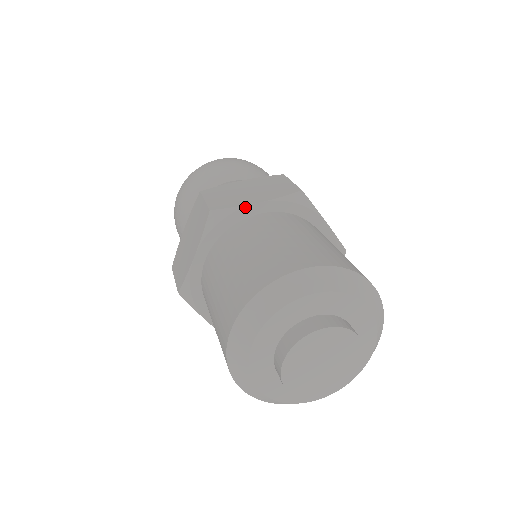
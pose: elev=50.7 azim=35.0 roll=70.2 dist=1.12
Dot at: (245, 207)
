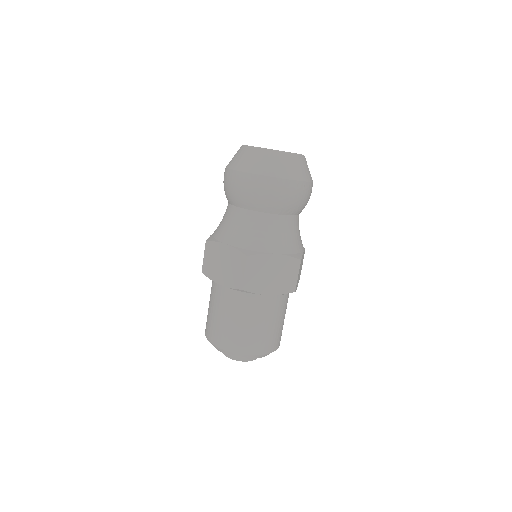
Dot at: (215, 282)
